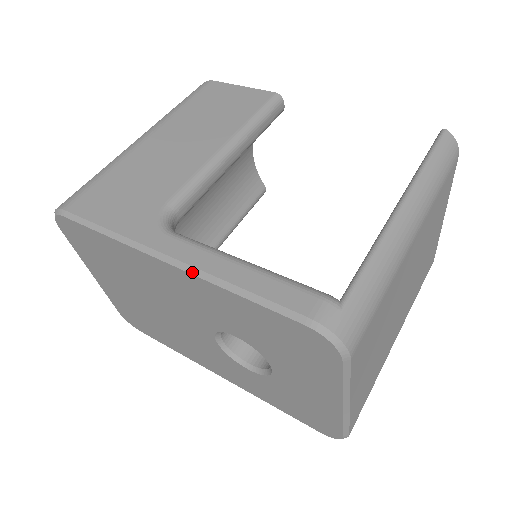
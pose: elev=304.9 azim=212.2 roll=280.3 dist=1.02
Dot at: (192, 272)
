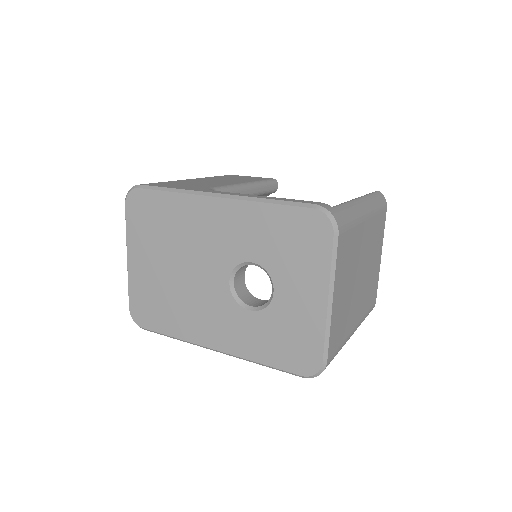
Dot at: (236, 198)
